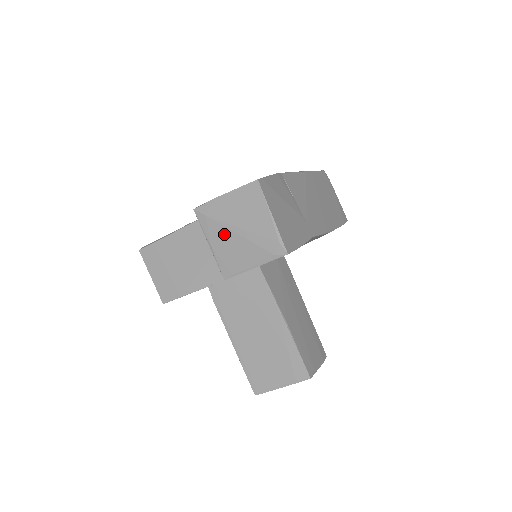
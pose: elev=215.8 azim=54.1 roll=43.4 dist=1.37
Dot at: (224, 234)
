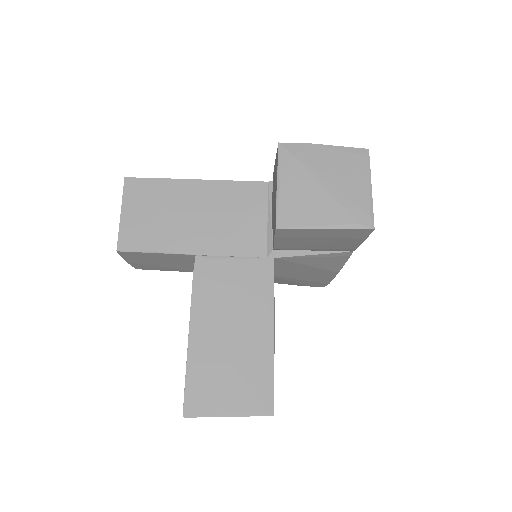
Dot at: (305, 180)
